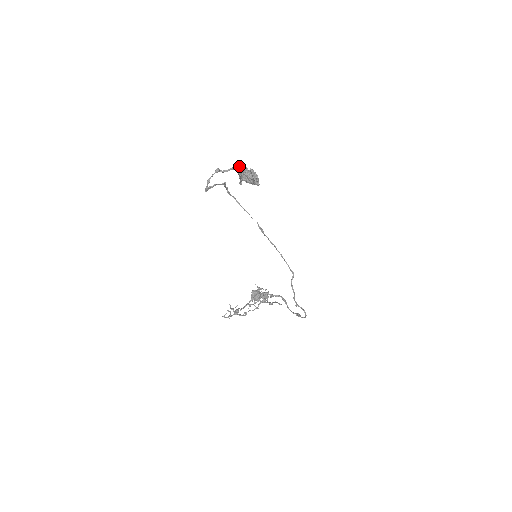
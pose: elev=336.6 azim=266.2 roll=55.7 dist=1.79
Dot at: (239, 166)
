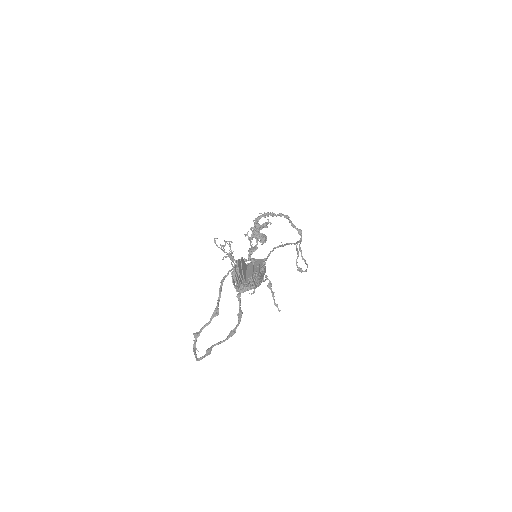
Dot at: (237, 287)
